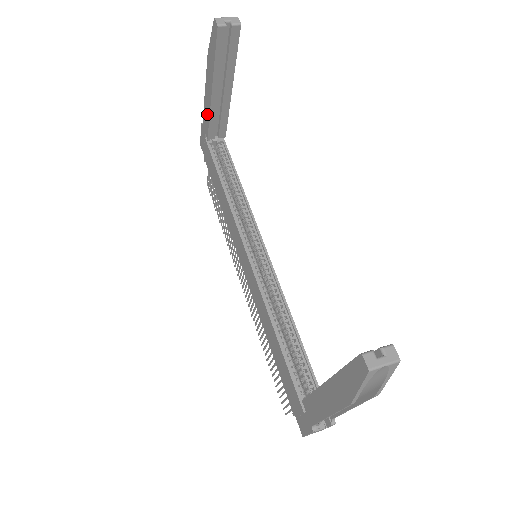
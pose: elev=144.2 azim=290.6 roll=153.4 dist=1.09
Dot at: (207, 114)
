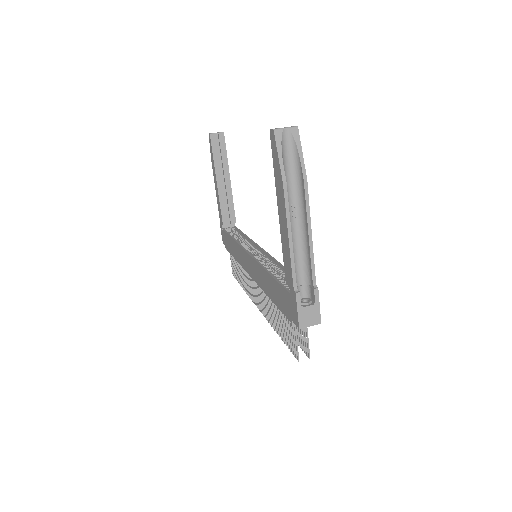
Dot at: (219, 205)
